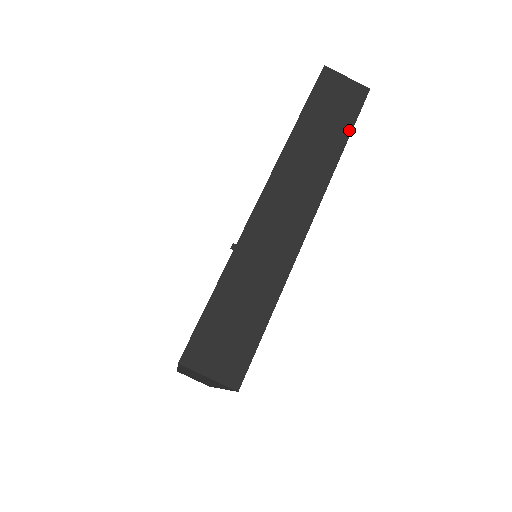
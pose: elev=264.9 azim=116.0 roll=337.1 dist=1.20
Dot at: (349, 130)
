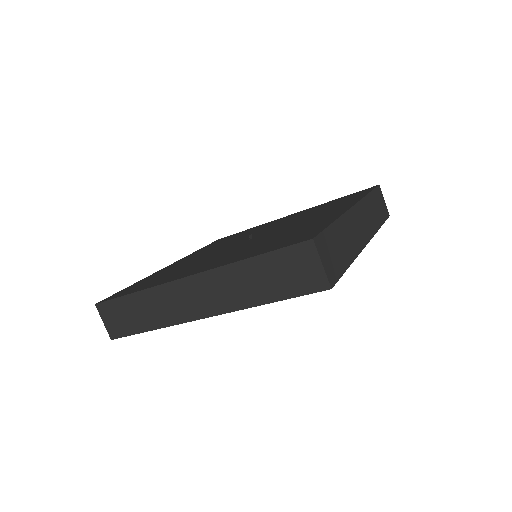
Dot at: (383, 222)
